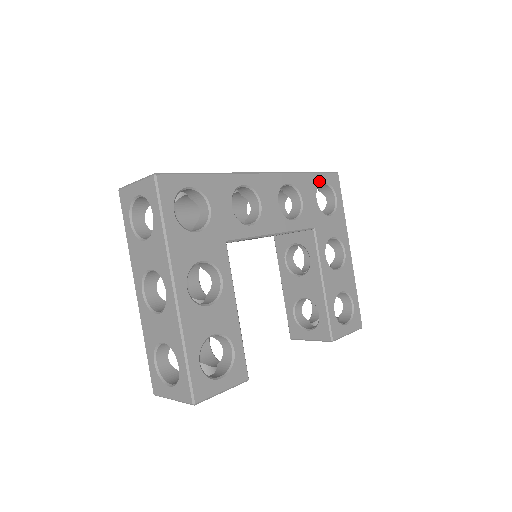
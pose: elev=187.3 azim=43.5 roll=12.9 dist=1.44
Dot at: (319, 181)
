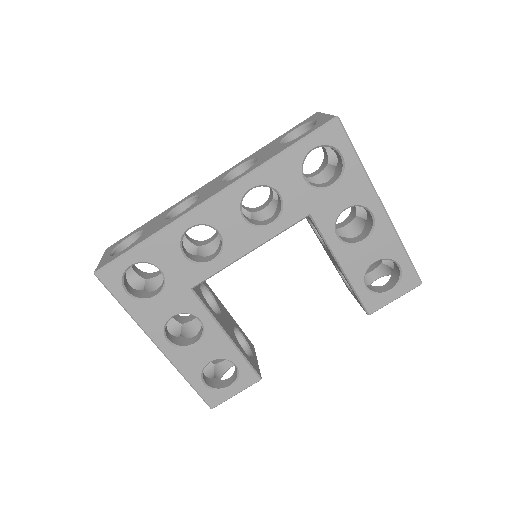
Dot at: (303, 153)
